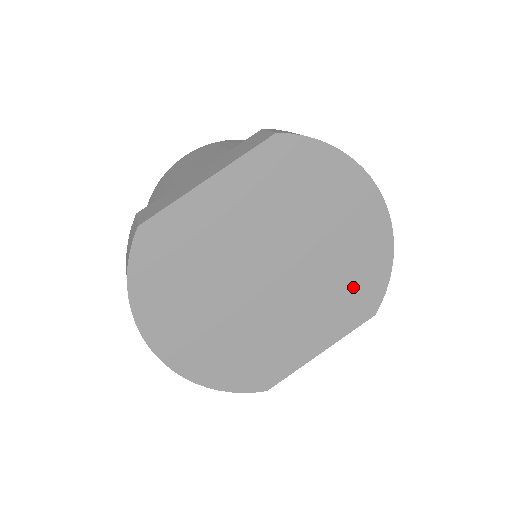
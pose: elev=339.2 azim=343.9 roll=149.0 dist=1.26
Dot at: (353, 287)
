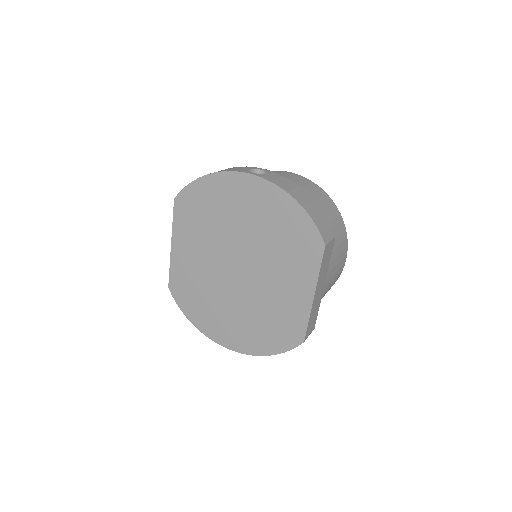
Dot at: (289, 239)
